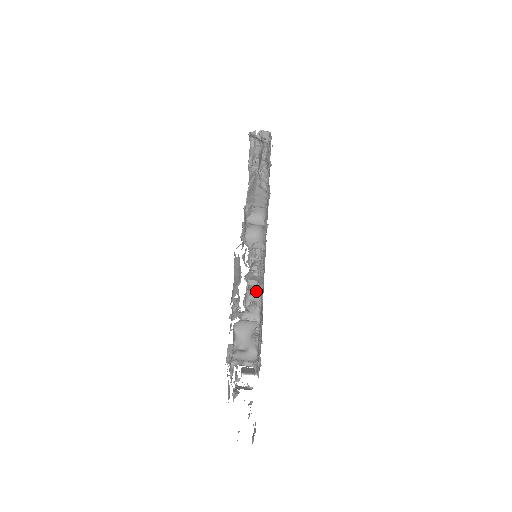
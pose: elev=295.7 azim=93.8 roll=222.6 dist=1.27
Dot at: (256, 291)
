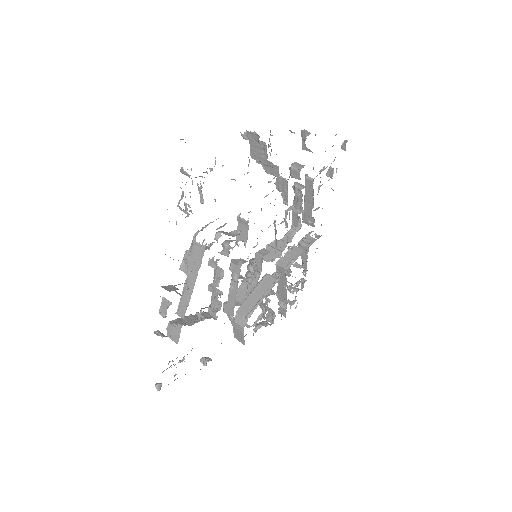
Dot at: occluded
